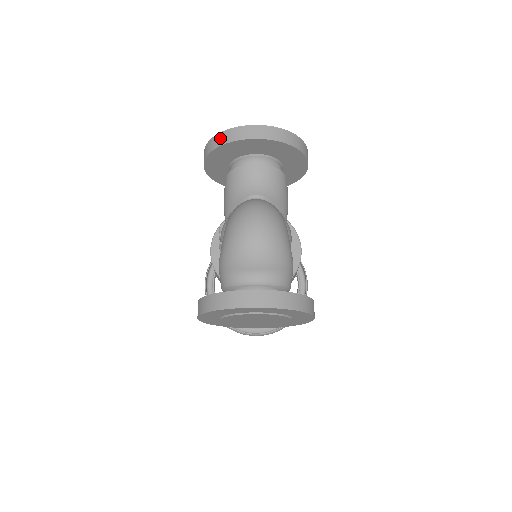
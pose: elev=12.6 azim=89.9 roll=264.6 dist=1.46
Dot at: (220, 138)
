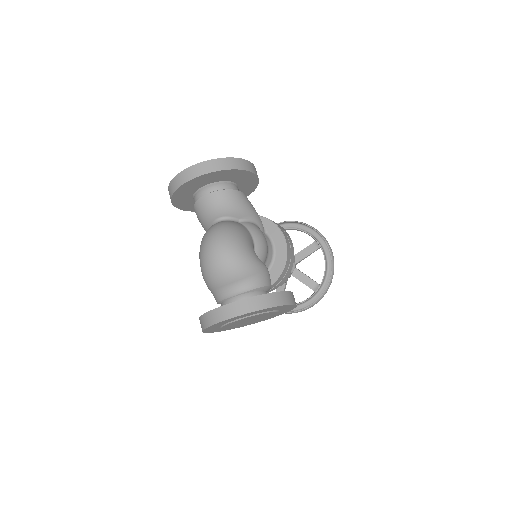
Dot at: (171, 187)
